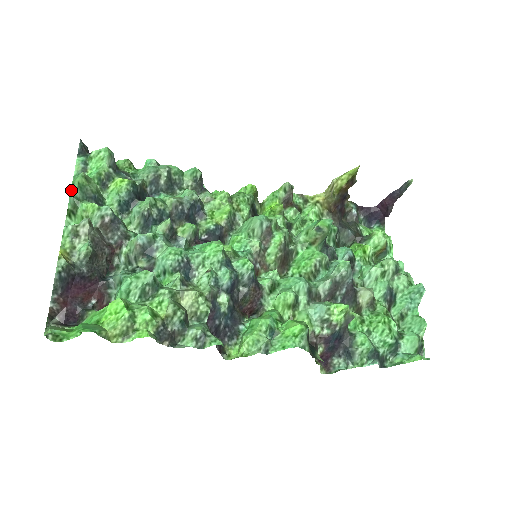
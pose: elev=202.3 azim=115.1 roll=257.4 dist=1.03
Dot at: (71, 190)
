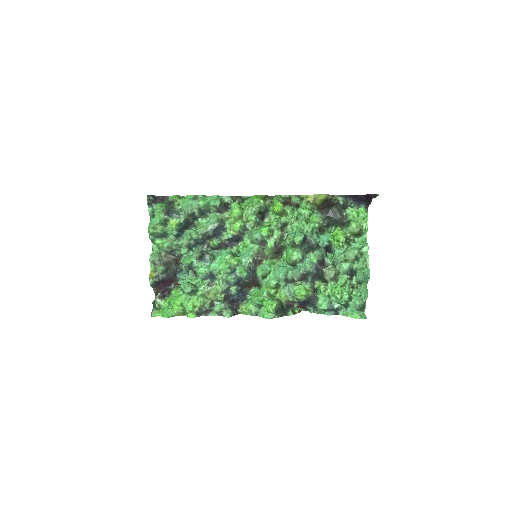
Dot at: (149, 234)
